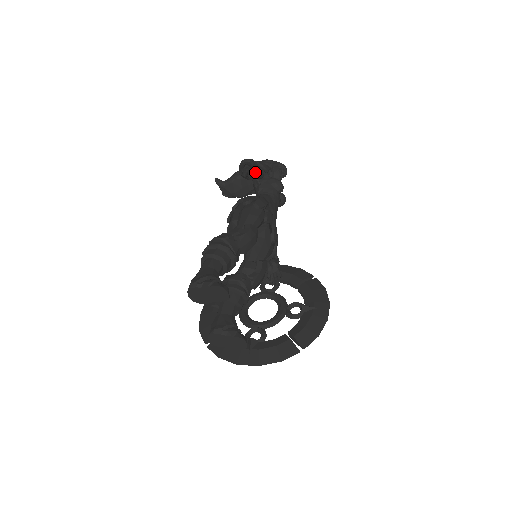
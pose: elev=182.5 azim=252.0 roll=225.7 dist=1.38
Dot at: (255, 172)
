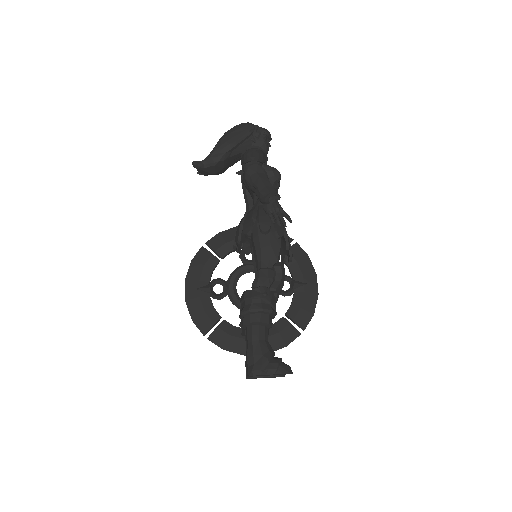
Dot at: occluded
